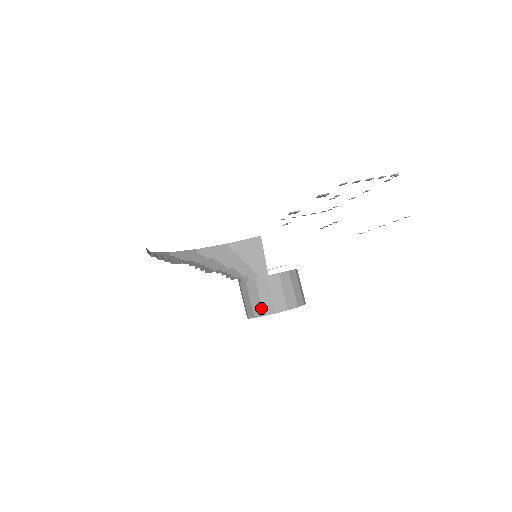
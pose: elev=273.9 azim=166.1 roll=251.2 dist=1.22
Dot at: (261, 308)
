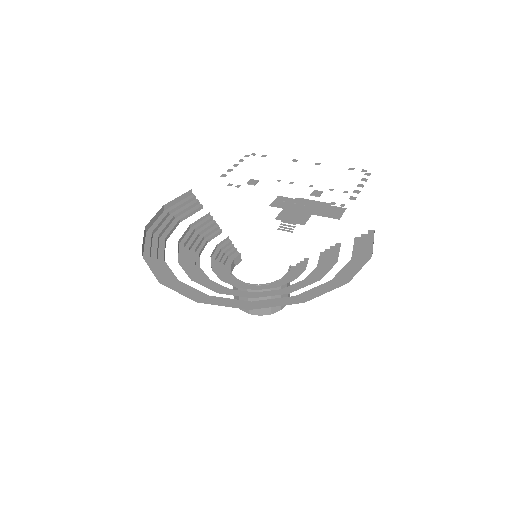
Dot at: (270, 309)
